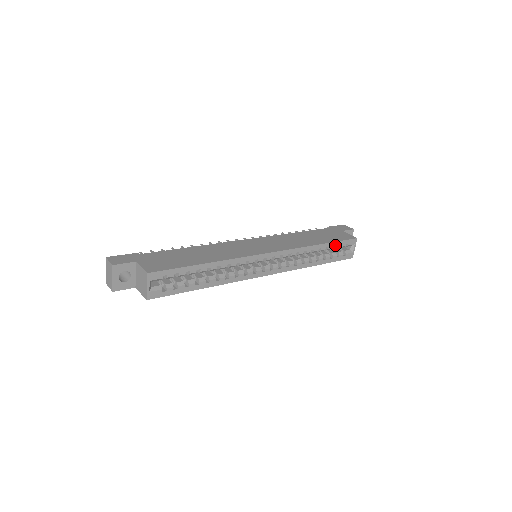
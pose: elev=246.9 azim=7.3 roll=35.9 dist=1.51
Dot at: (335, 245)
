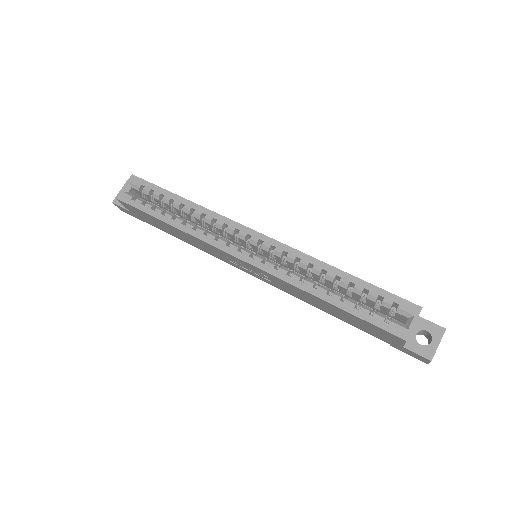
Dot at: (370, 290)
